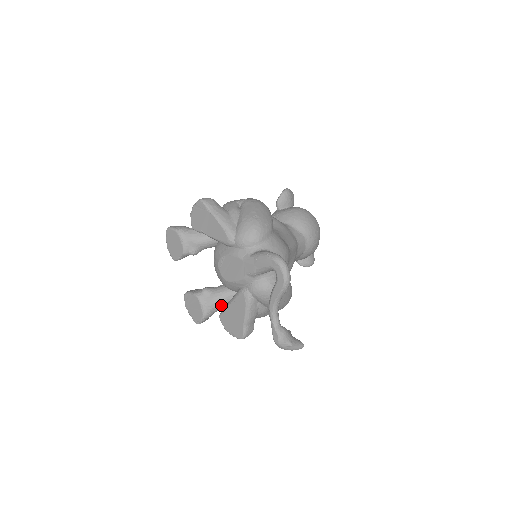
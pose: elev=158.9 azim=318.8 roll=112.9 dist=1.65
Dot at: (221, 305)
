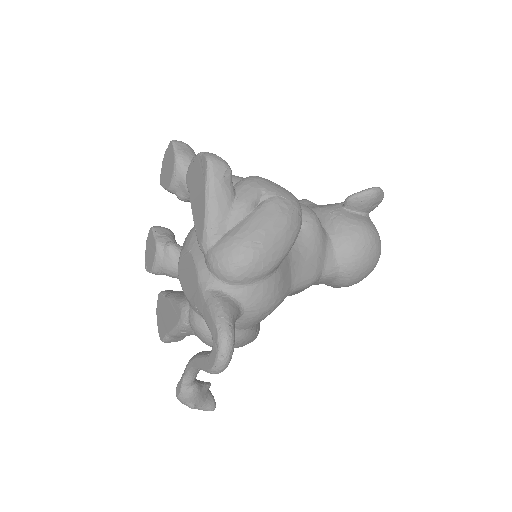
Dot at: (177, 276)
